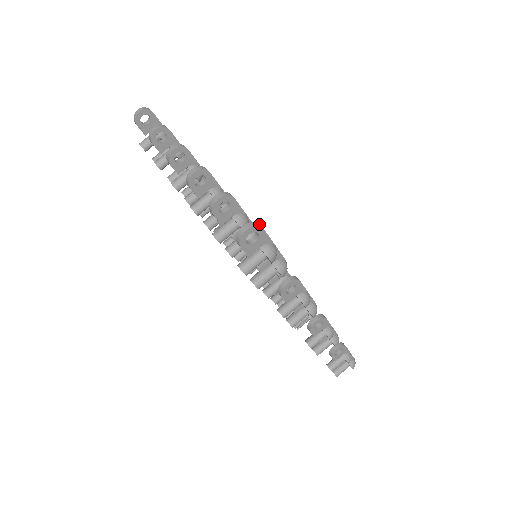
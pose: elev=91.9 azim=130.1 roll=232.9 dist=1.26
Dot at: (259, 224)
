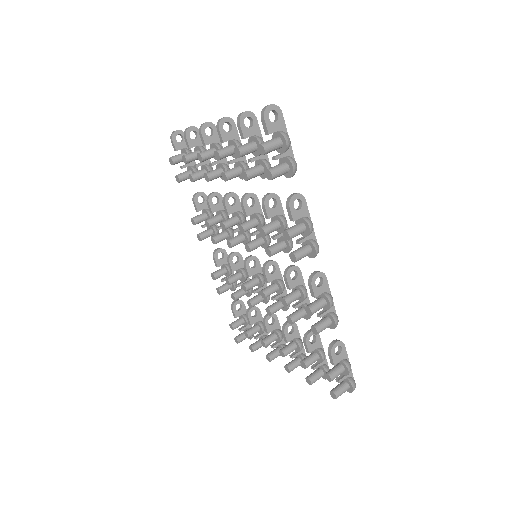
Dot at: (279, 110)
